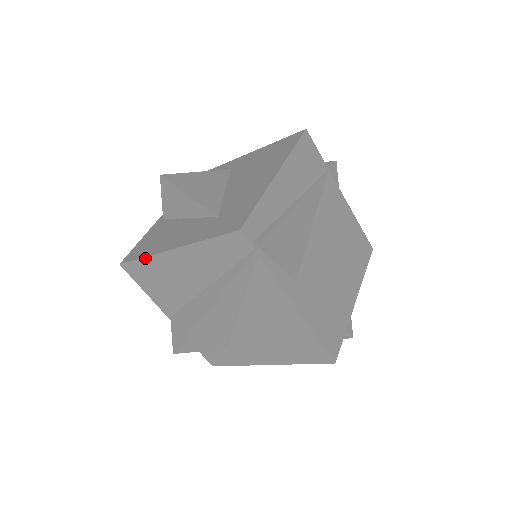
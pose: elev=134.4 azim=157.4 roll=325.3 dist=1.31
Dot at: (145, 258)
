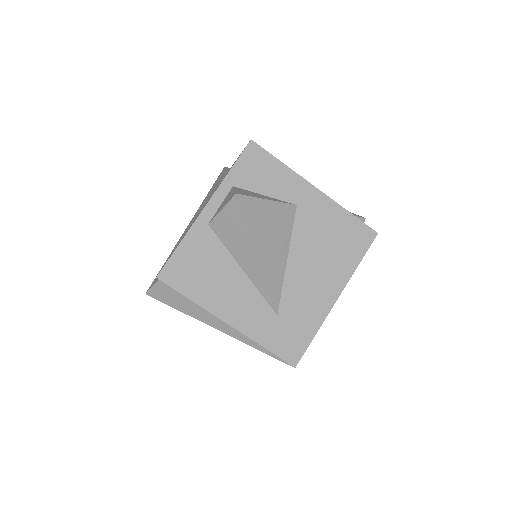
Dot at: (193, 301)
